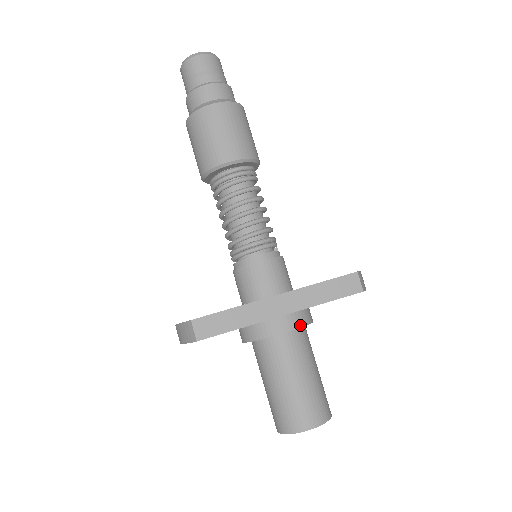
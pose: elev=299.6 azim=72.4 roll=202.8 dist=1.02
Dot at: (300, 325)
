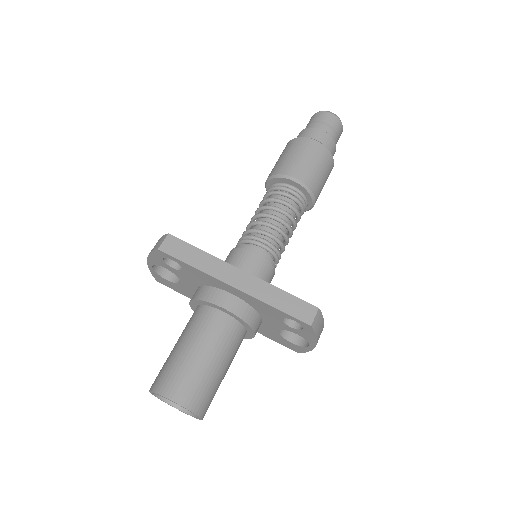
Dot at: (241, 316)
